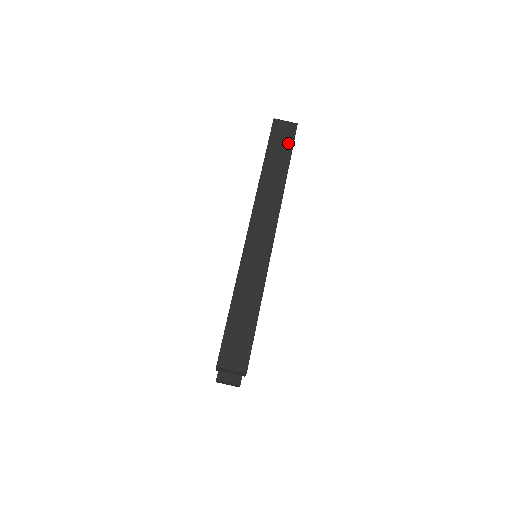
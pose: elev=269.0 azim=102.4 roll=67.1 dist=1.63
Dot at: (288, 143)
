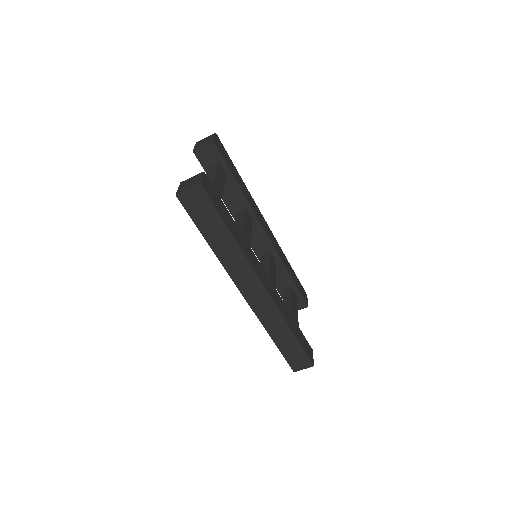
Dot at: (210, 210)
